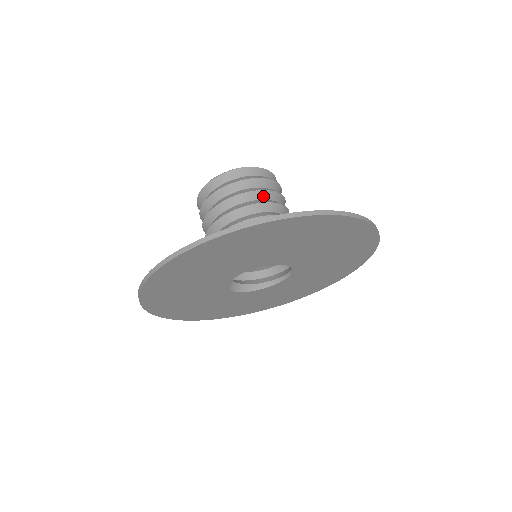
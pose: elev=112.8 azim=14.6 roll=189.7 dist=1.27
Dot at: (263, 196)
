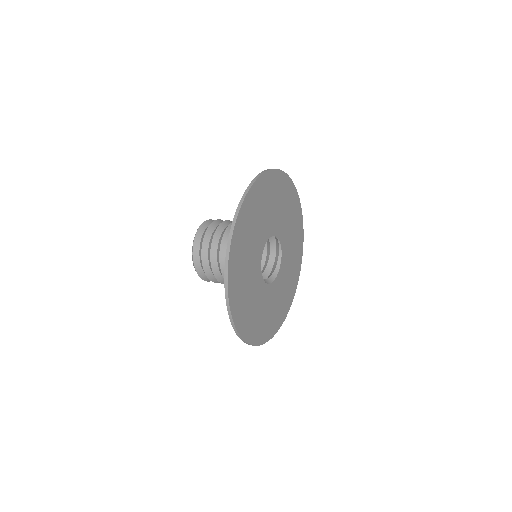
Dot at: (226, 225)
